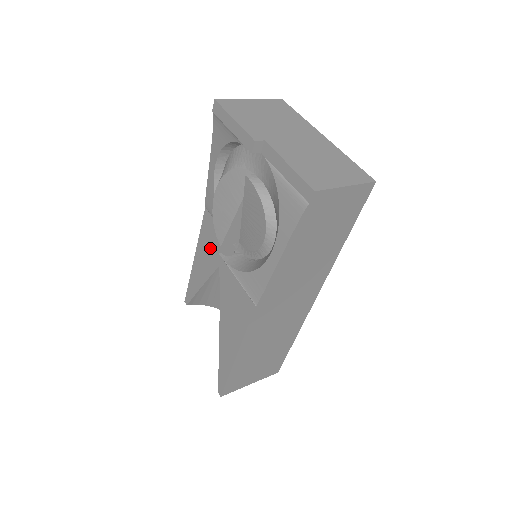
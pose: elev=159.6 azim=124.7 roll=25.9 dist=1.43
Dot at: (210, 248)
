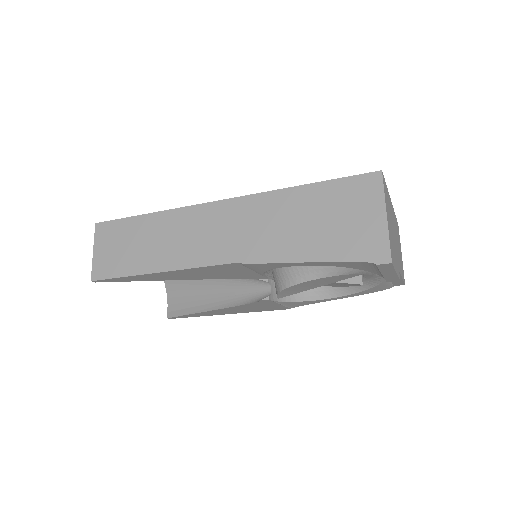
Dot at: (214, 274)
